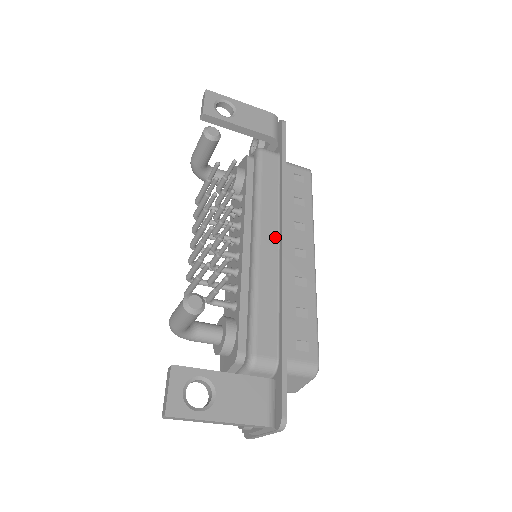
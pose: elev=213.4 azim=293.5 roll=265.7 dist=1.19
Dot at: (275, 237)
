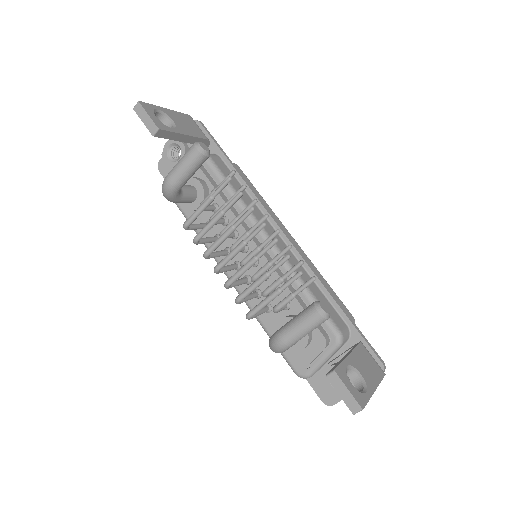
Dot at: occluded
